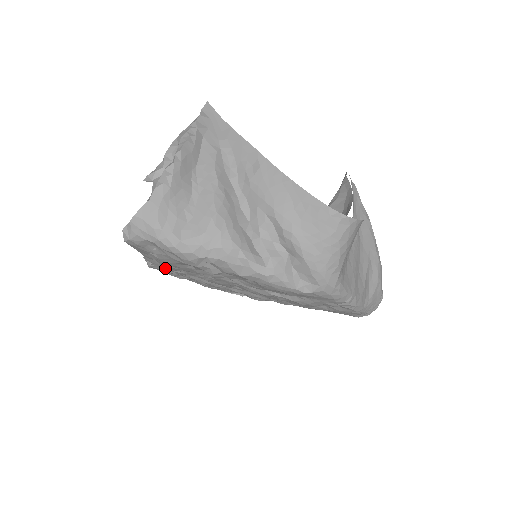
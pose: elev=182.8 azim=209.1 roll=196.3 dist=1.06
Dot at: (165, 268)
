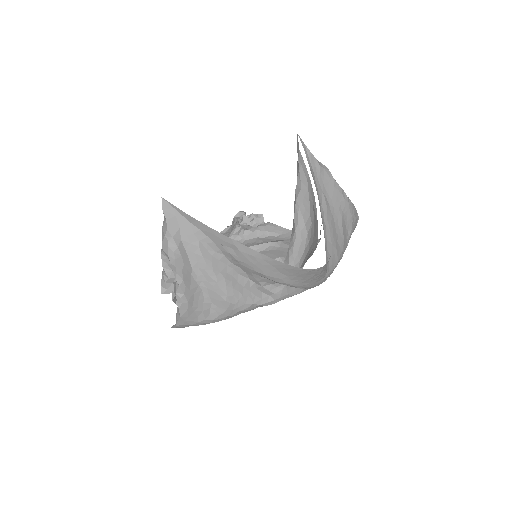
Dot at: occluded
